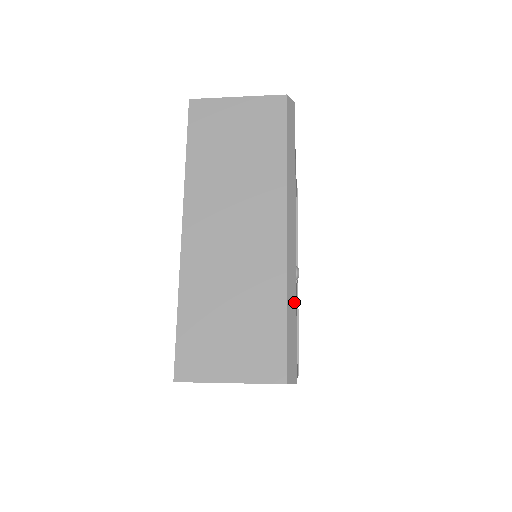
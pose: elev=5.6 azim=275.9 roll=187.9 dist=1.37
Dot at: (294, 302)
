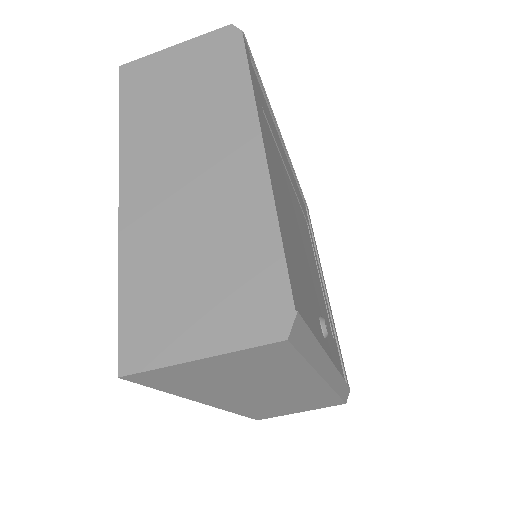
Dot at: (265, 97)
